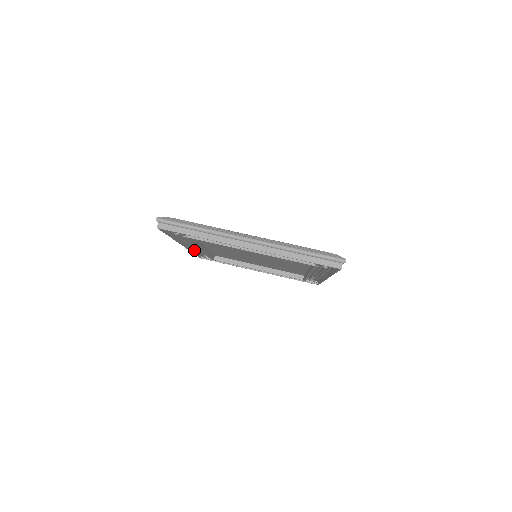
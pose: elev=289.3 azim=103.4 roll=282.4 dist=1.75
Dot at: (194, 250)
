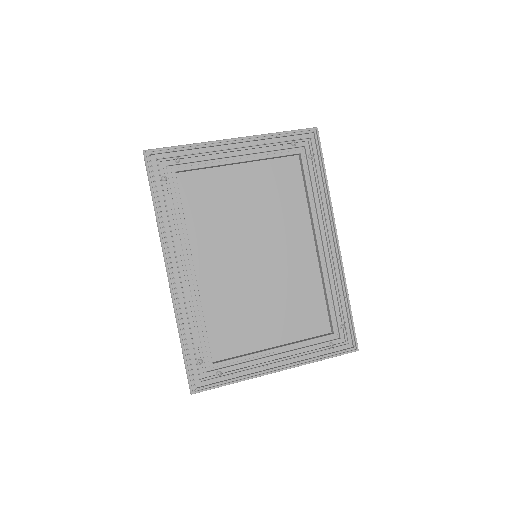
Dot at: (182, 321)
